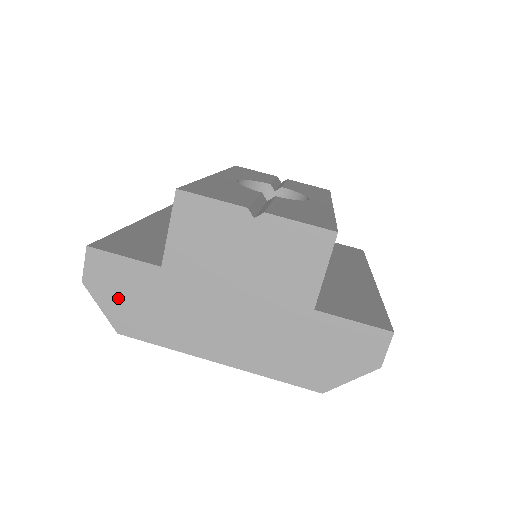
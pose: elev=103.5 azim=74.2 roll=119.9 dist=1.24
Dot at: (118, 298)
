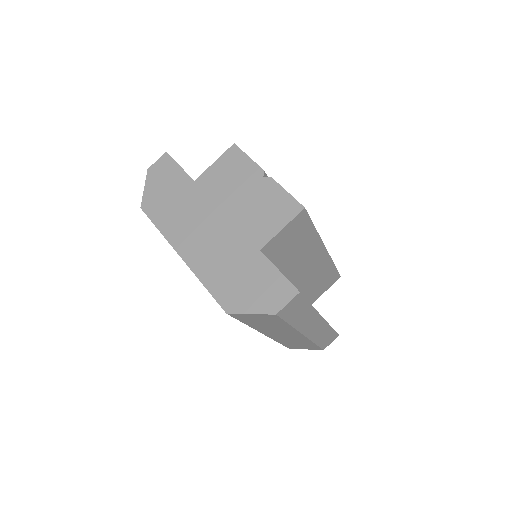
Dot at: (158, 187)
